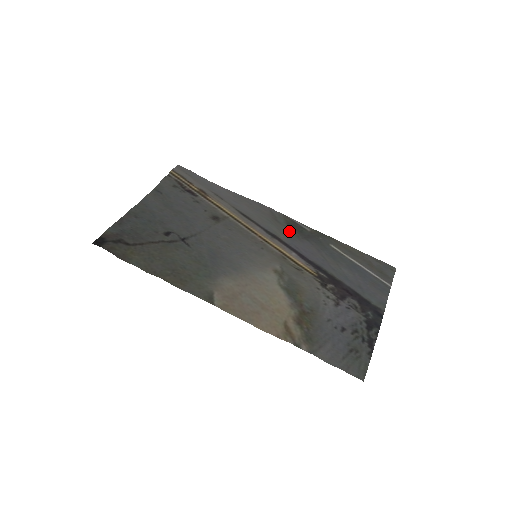
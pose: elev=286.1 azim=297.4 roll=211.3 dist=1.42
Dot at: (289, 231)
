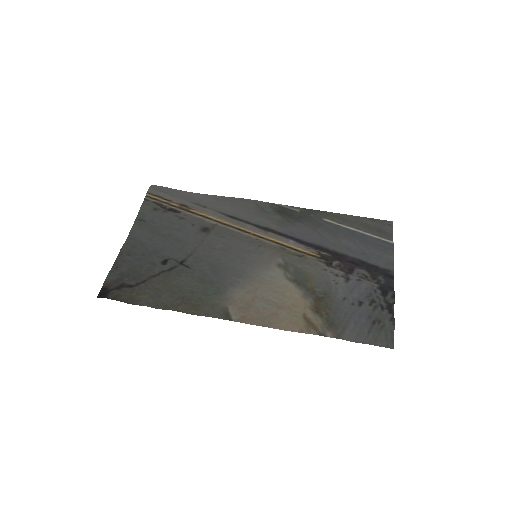
Dot at: (280, 219)
